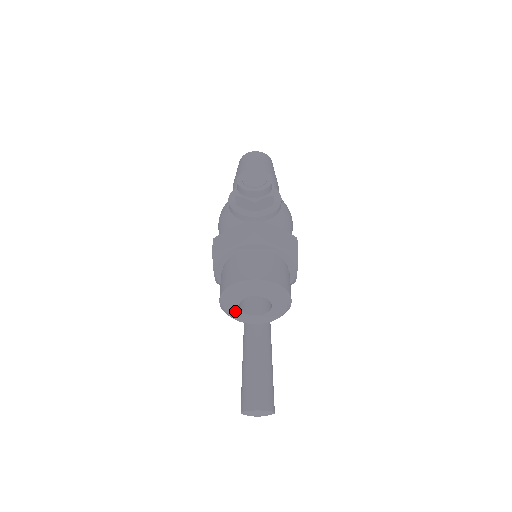
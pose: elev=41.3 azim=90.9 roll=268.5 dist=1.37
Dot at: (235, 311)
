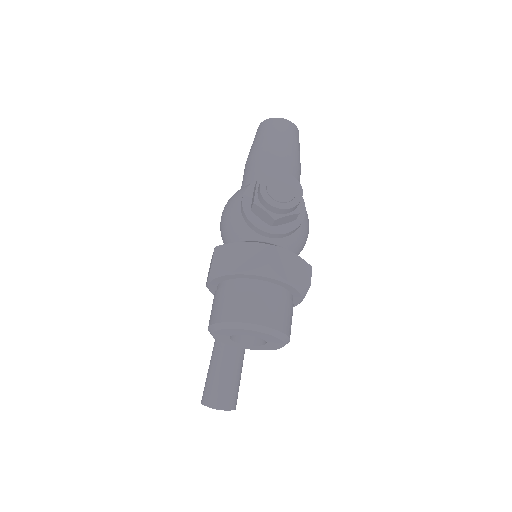
Dot at: (223, 338)
